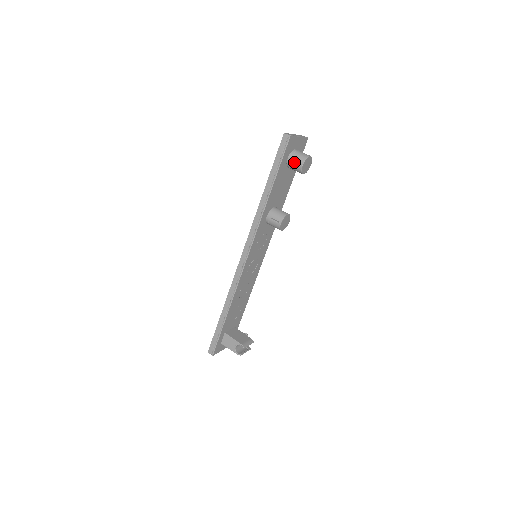
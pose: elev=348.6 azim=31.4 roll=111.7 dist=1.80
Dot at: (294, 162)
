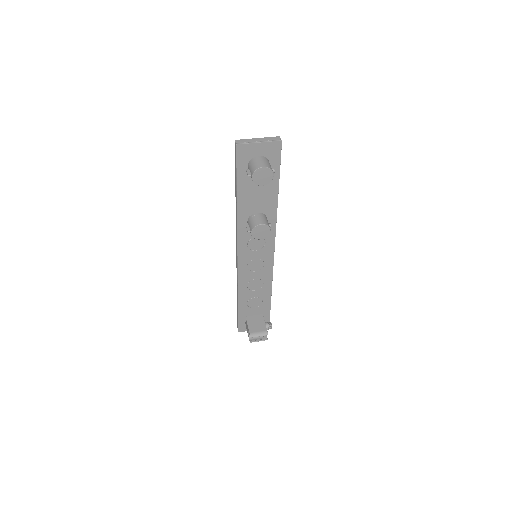
Dot at: (247, 173)
